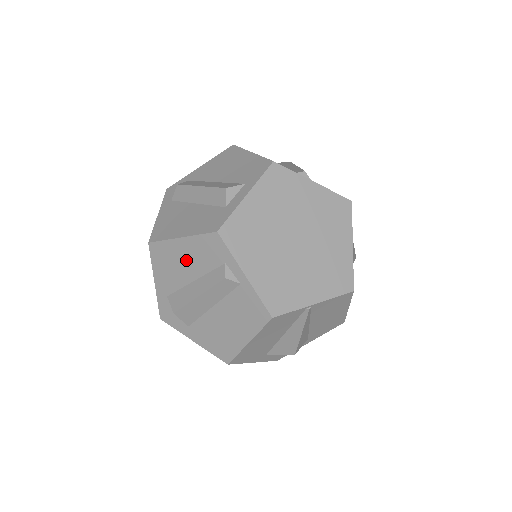
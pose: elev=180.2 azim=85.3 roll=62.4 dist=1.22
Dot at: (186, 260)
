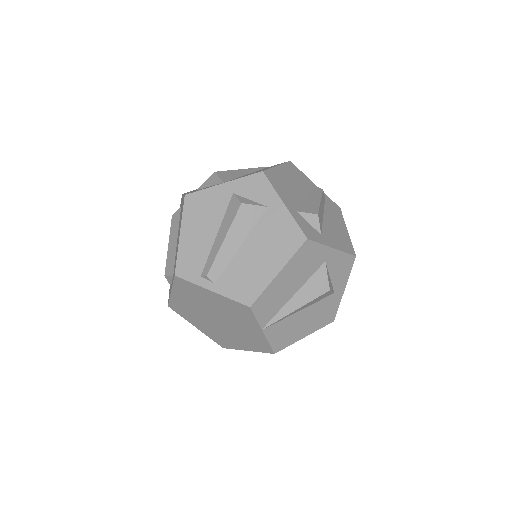
Dot at: occluded
